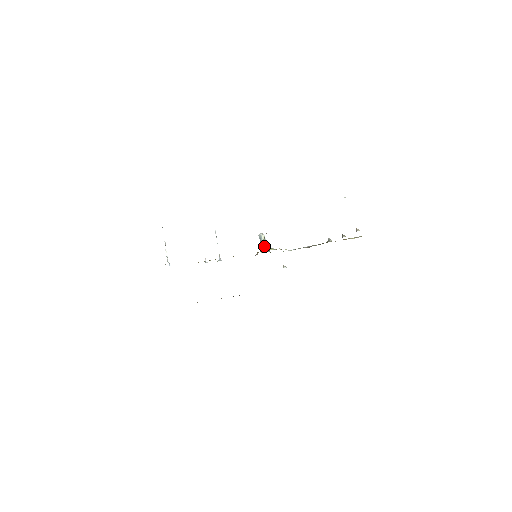
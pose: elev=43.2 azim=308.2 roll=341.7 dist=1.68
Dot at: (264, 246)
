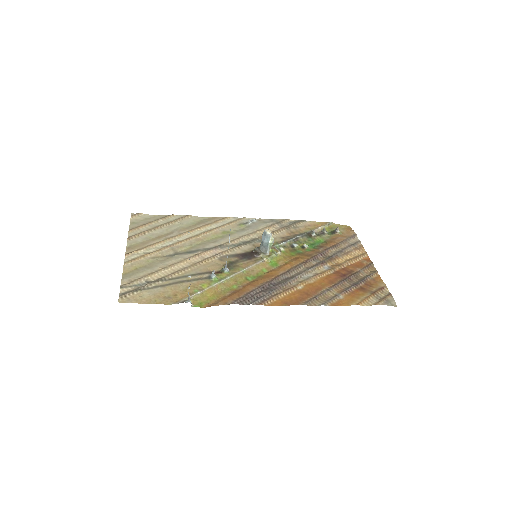
Dot at: (268, 248)
